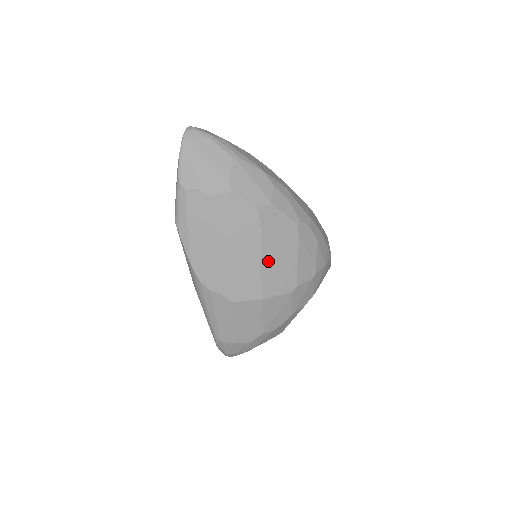
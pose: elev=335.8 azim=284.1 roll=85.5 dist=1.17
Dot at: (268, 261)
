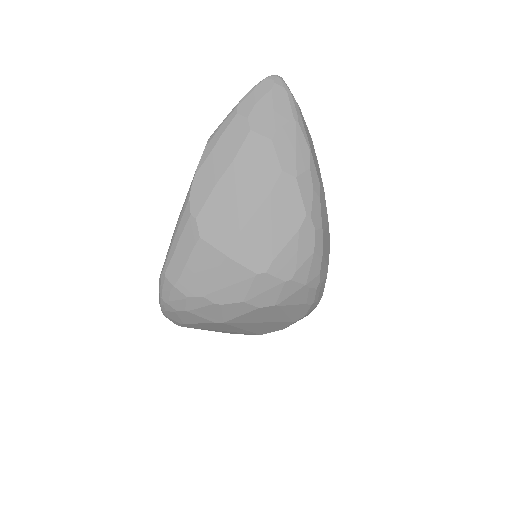
Dot at: (257, 225)
